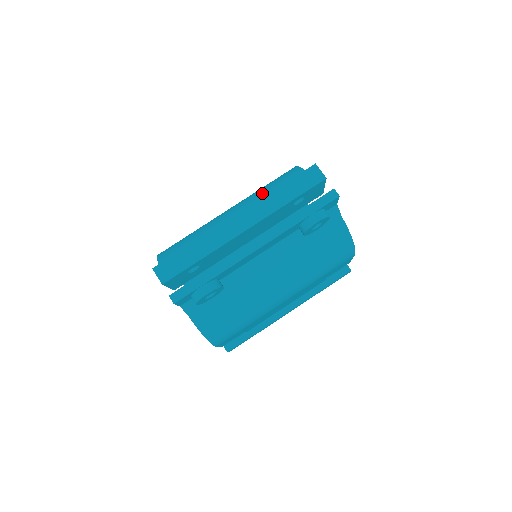
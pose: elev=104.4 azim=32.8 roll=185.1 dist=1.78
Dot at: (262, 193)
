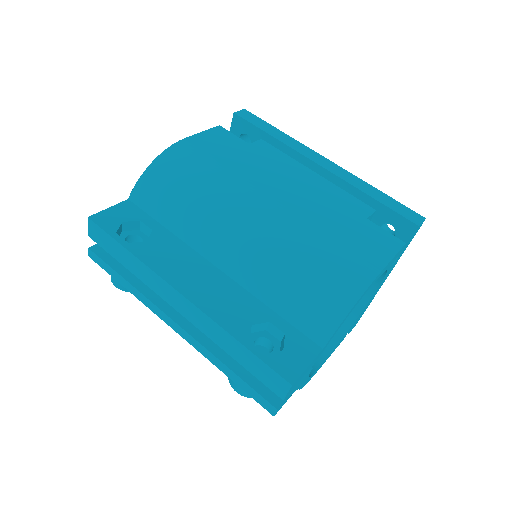
Dot at: (282, 271)
